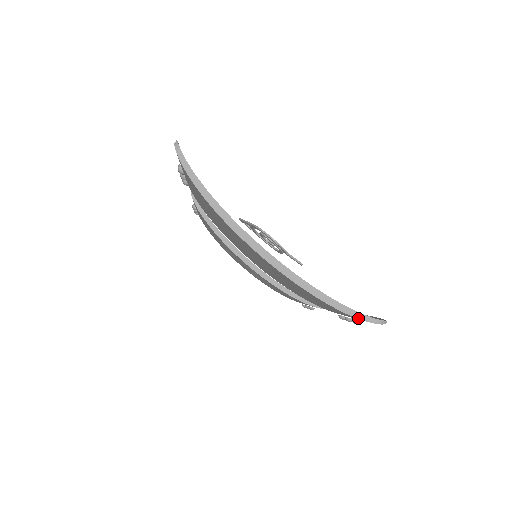
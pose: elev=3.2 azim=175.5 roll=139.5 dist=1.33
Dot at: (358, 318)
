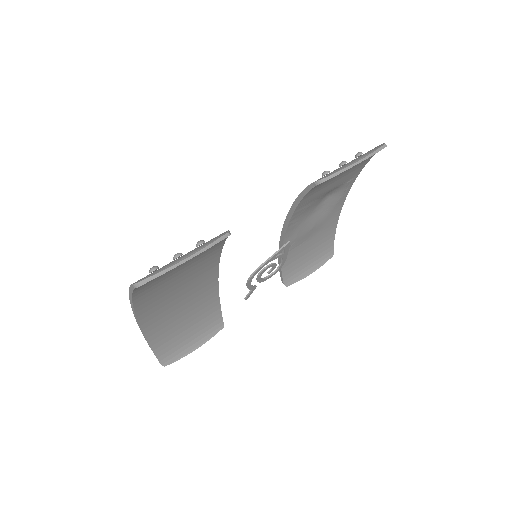
Dot at: (154, 353)
